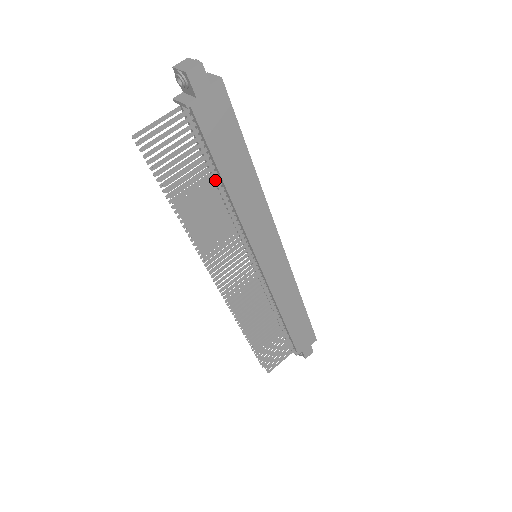
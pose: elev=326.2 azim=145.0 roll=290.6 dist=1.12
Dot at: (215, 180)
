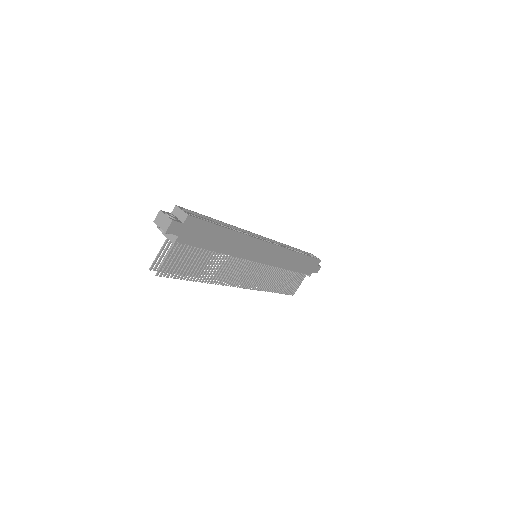
Dot at: (210, 253)
